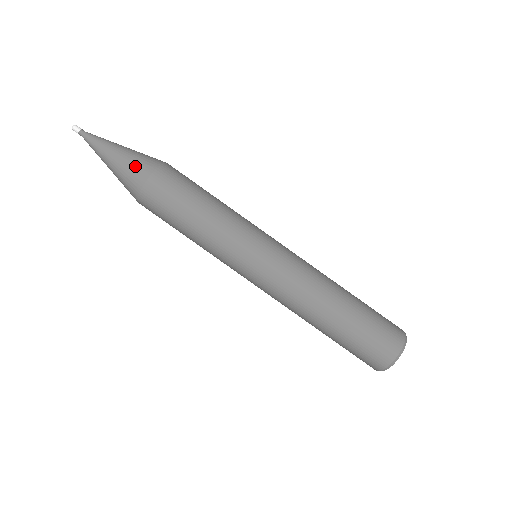
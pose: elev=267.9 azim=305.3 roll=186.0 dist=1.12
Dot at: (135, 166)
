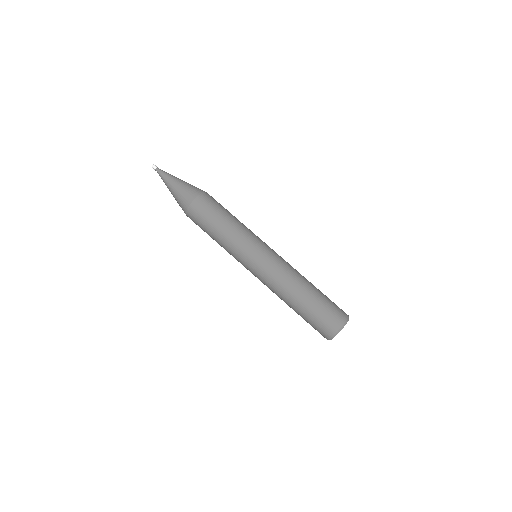
Dot at: (195, 187)
